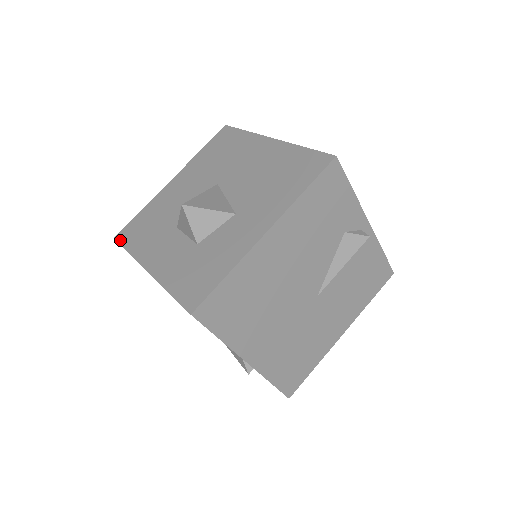
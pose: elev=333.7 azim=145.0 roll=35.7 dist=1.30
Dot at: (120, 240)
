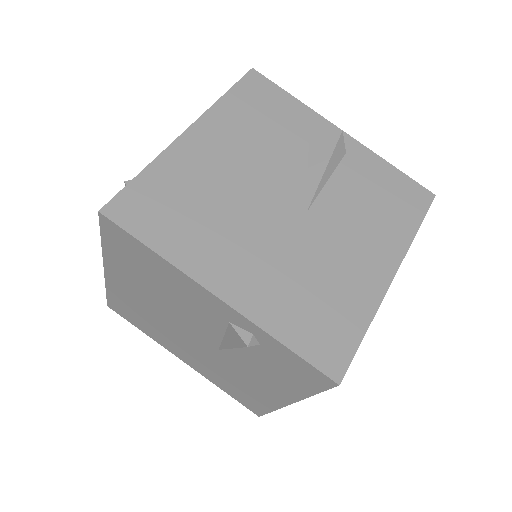
Dot at: occluded
